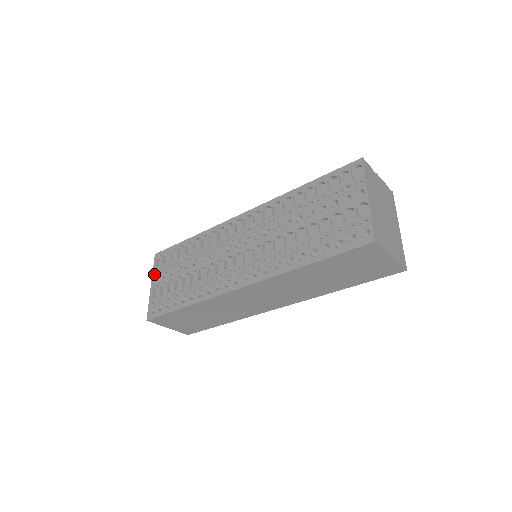
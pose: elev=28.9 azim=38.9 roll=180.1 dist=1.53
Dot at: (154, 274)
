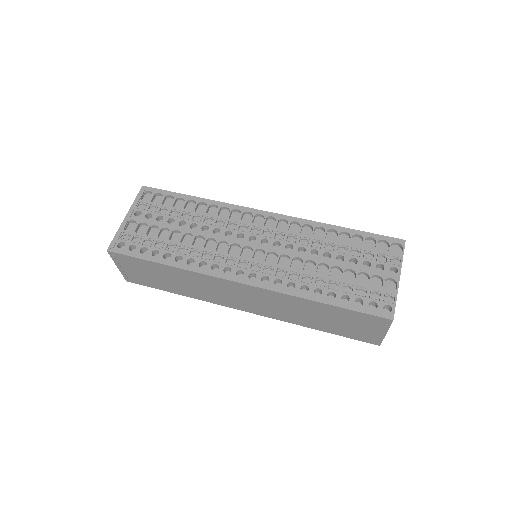
Dot at: (135, 206)
